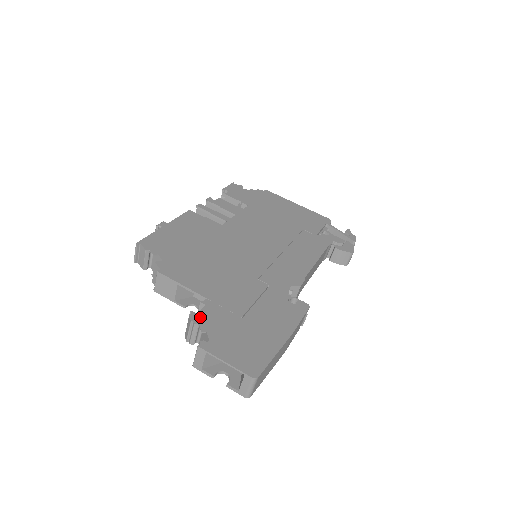
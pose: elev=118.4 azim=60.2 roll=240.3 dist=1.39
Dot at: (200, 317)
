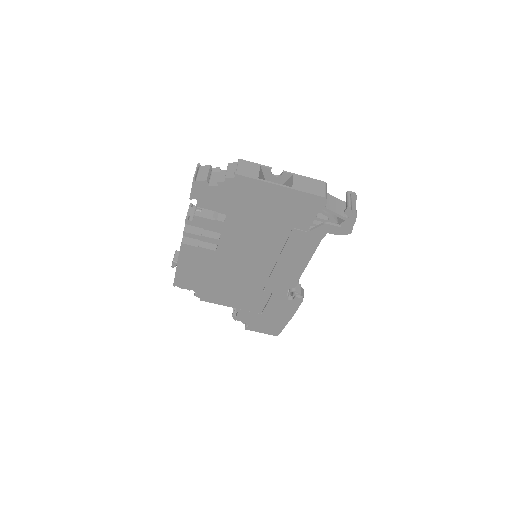
Dot at: (239, 318)
